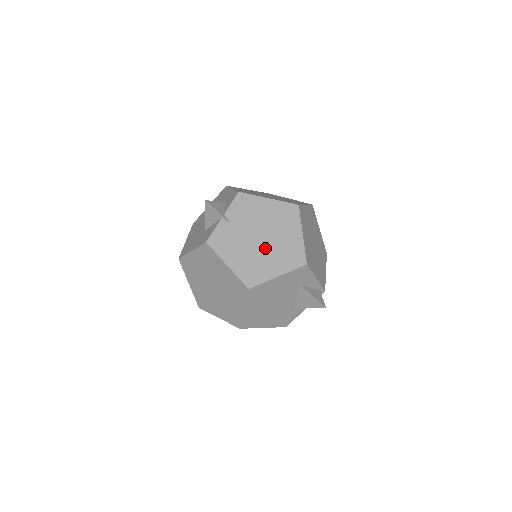
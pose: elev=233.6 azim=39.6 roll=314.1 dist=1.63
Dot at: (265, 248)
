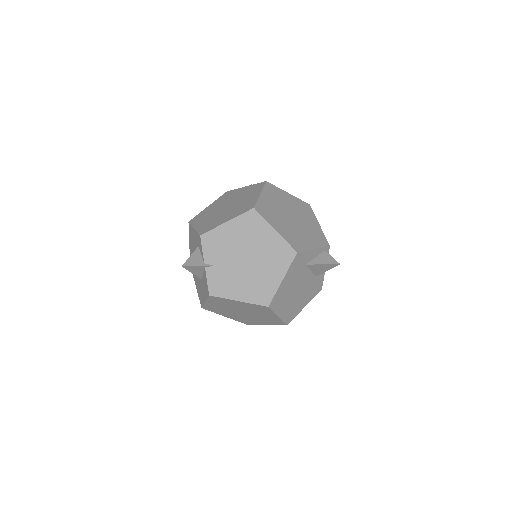
Dot at: (255, 265)
